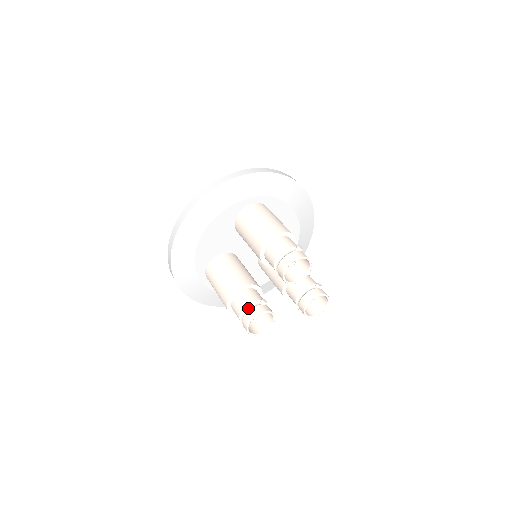
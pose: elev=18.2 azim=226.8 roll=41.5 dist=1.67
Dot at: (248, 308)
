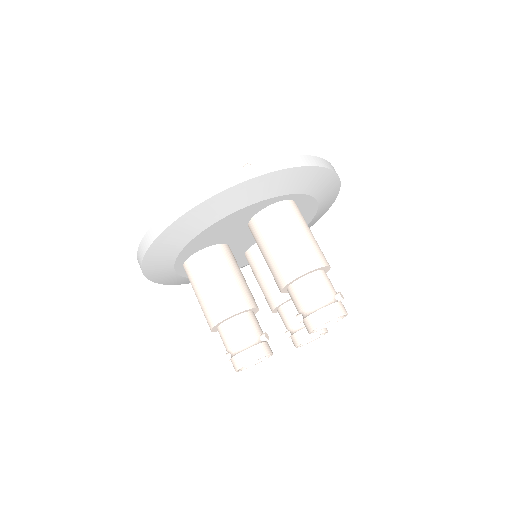
Dot at: (246, 344)
